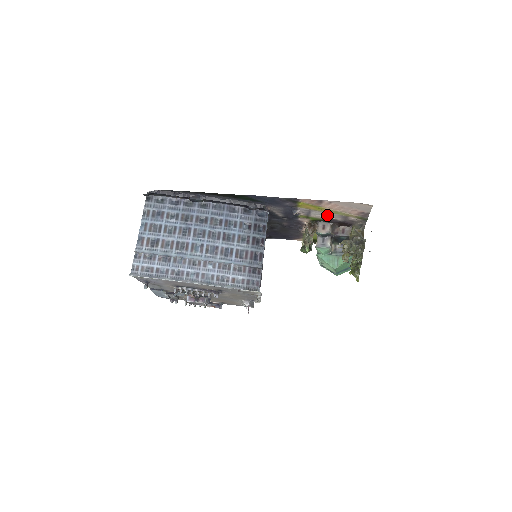
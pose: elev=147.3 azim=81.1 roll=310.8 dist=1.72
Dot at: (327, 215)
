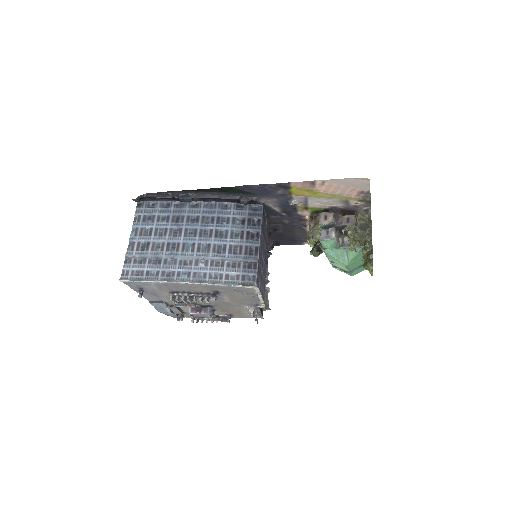
Dot at: (326, 202)
